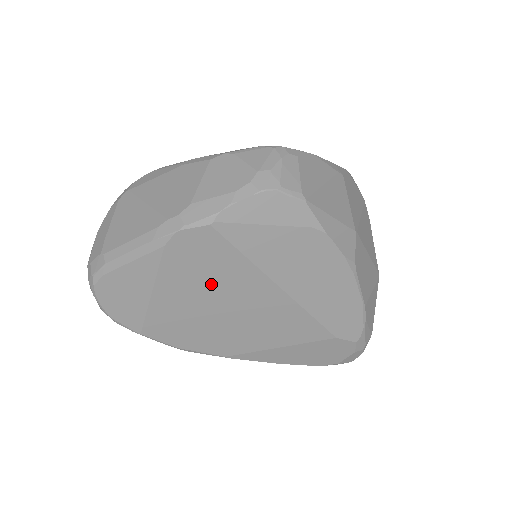
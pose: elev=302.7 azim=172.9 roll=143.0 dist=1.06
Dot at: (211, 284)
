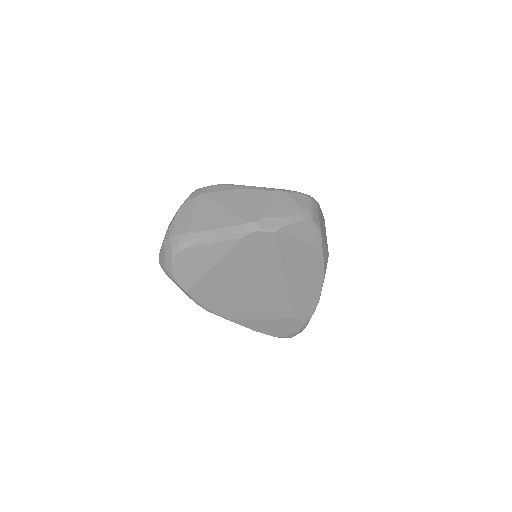
Dot at: (251, 268)
